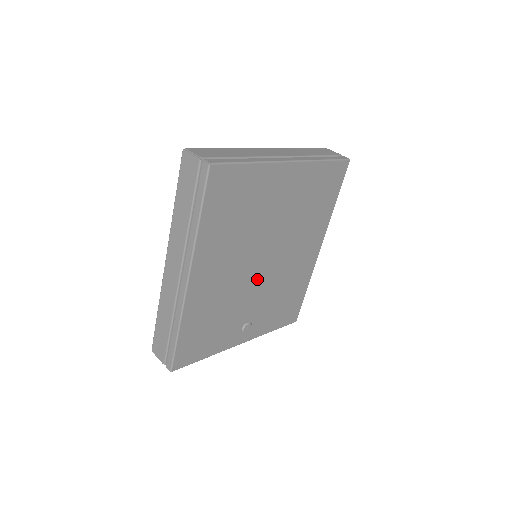
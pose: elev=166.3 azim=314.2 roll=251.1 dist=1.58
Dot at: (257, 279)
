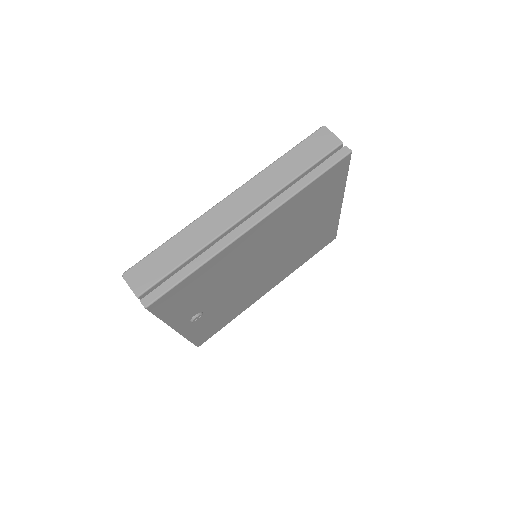
Dot at: (247, 276)
